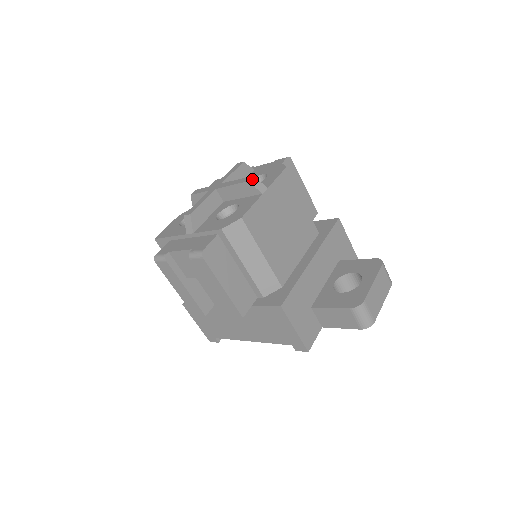
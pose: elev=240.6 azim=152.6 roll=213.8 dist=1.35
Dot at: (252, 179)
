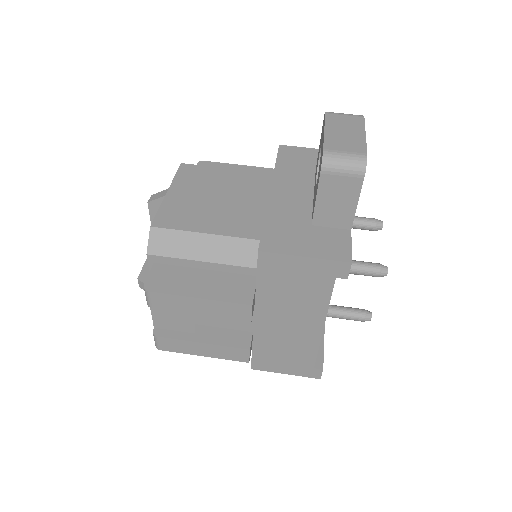
Dot at: (151, 198)
